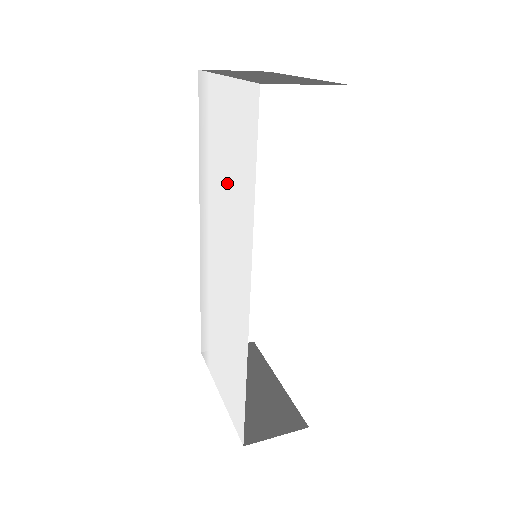
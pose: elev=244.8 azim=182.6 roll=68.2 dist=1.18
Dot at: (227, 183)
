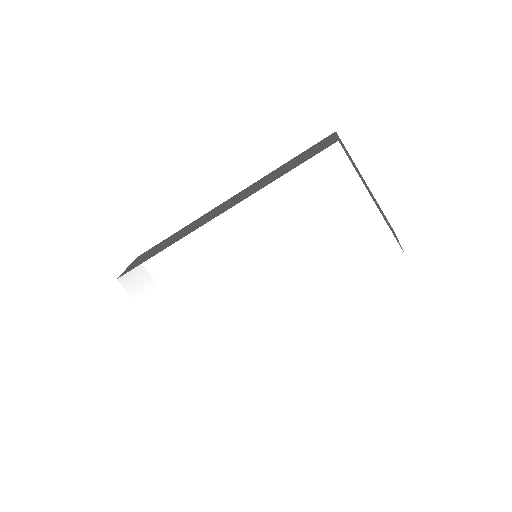
Dot at: (314, 246)
